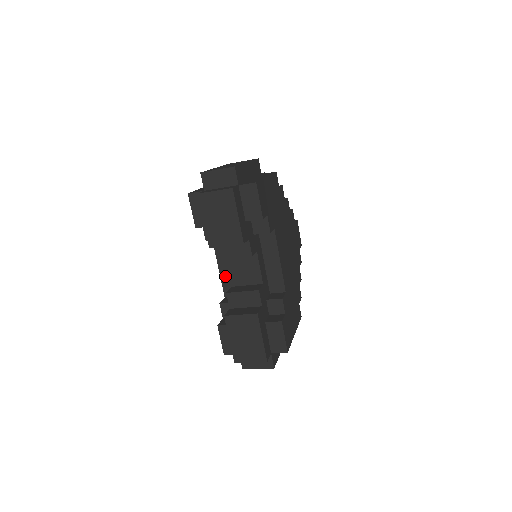
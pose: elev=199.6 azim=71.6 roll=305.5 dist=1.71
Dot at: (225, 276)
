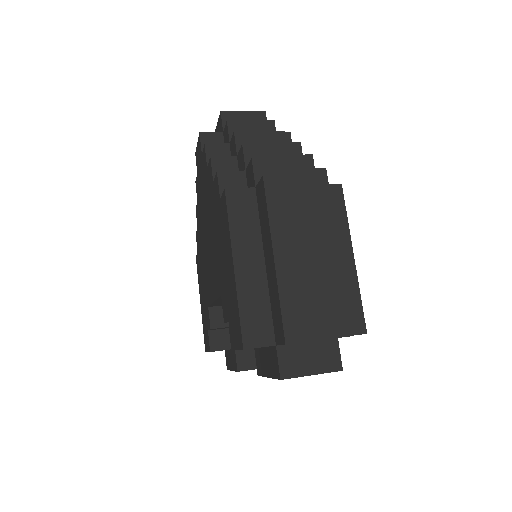
Dot at: occluded
